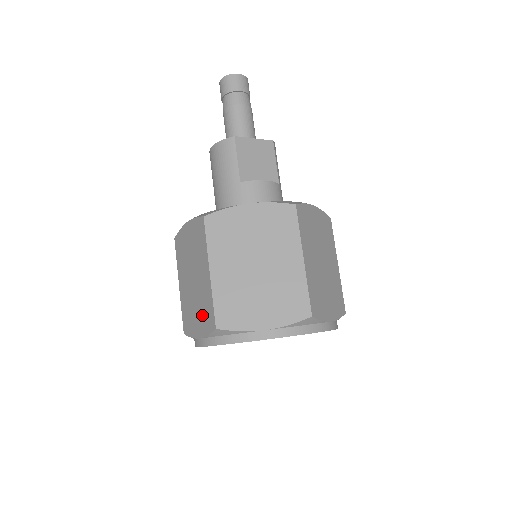
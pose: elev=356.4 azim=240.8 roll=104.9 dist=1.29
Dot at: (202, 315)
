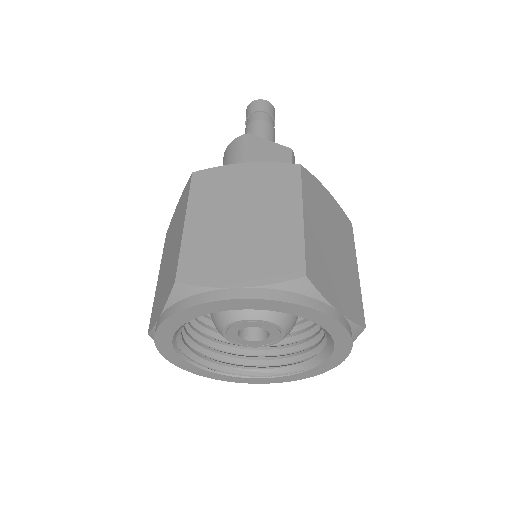
Dot at: (167, 284)
